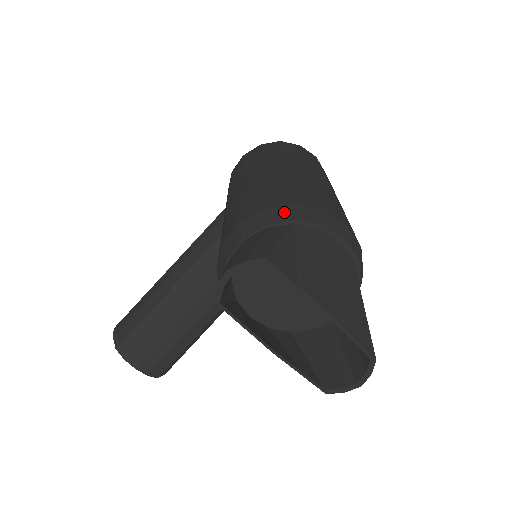
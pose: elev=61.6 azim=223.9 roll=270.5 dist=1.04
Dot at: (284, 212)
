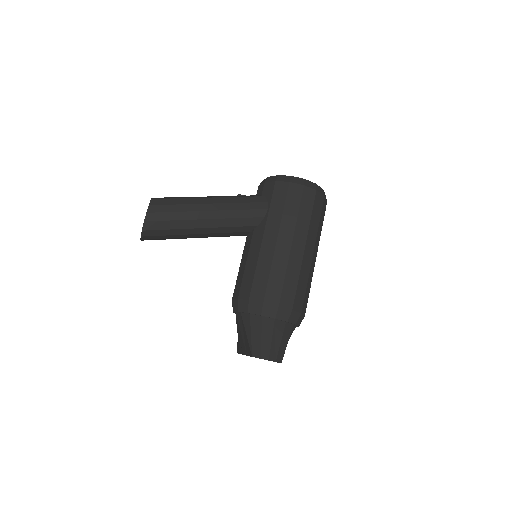
Dot at: (296, 317)
